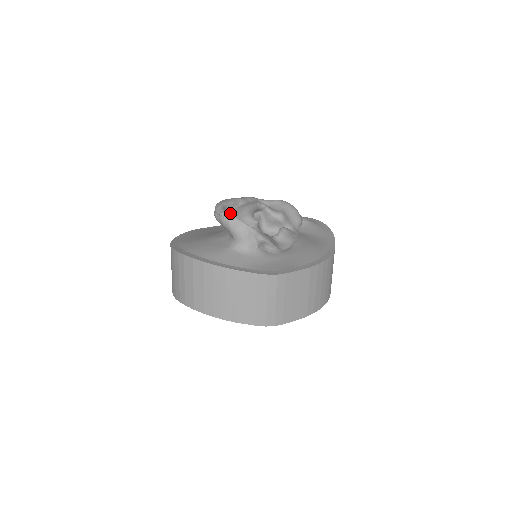
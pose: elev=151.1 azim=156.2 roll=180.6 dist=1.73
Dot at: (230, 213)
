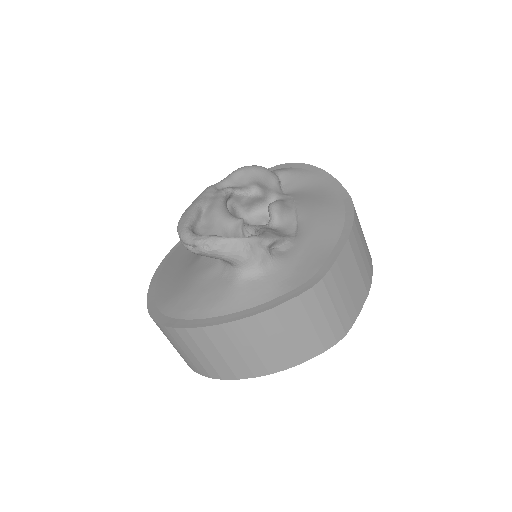
Dot at: (208, 236)
